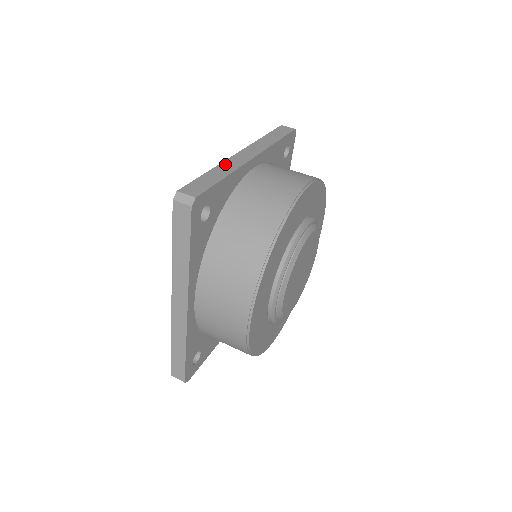
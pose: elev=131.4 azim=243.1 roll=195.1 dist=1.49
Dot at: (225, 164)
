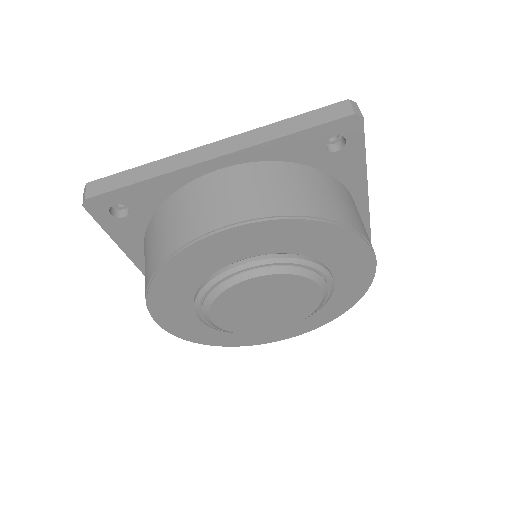
Dot at: (170, 160)
